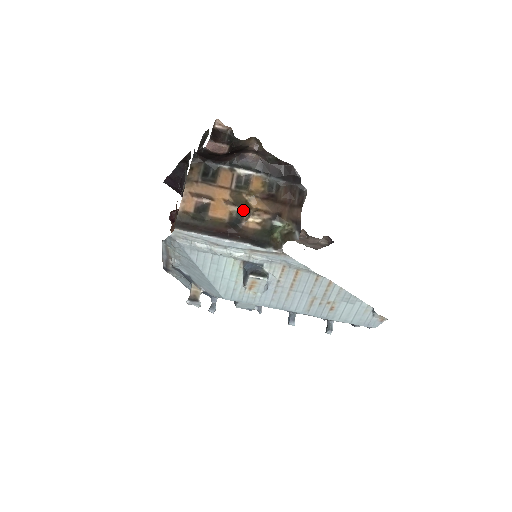
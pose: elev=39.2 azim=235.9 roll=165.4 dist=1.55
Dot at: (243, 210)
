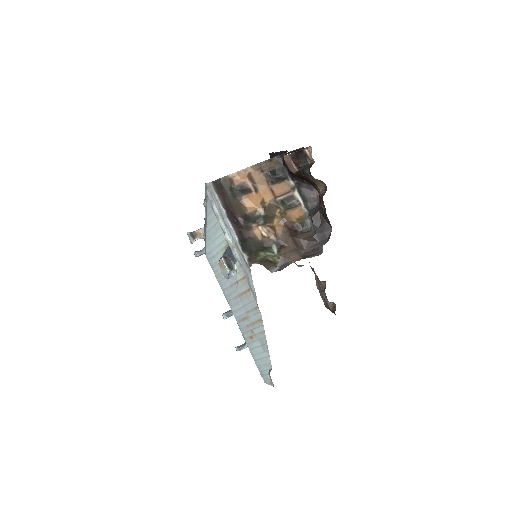
Dot at: (265, 218)
